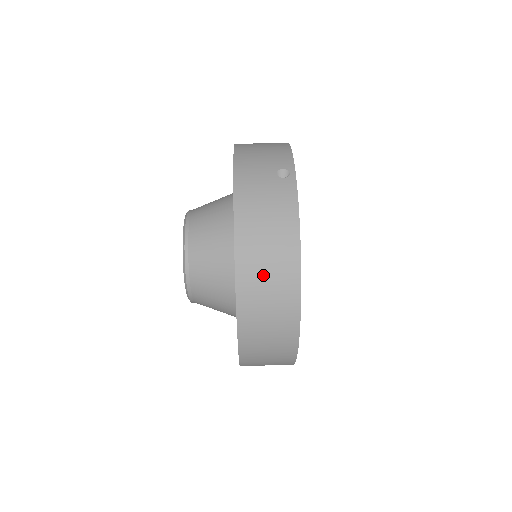
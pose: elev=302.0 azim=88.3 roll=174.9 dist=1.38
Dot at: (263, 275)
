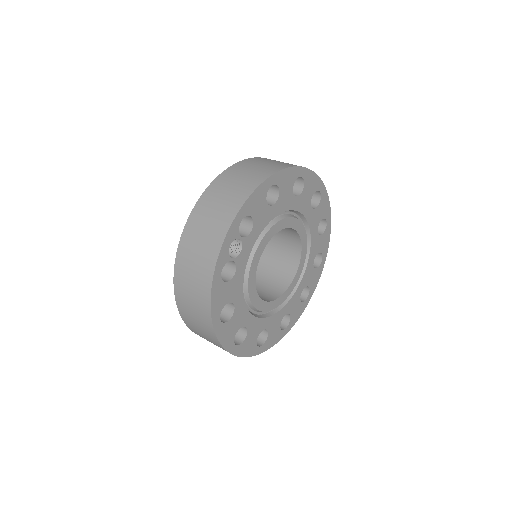
Dot at: (247, 170)
